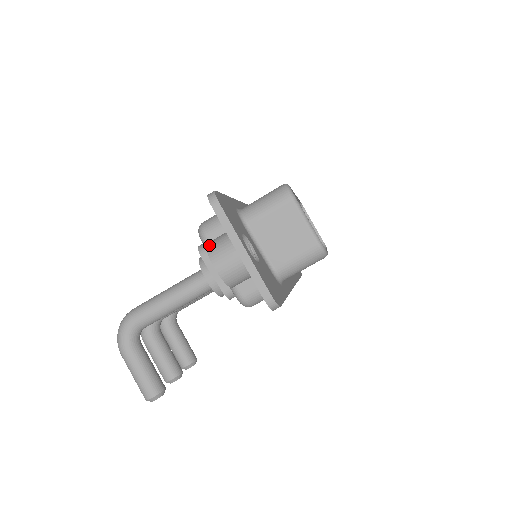
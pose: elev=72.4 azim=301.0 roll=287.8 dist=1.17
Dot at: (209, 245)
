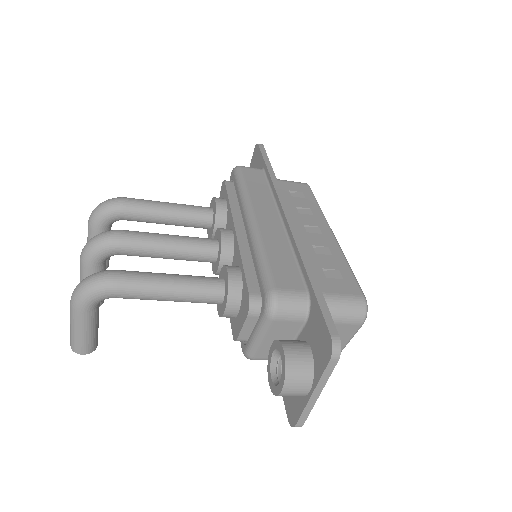
Dot at: (290, 365)
